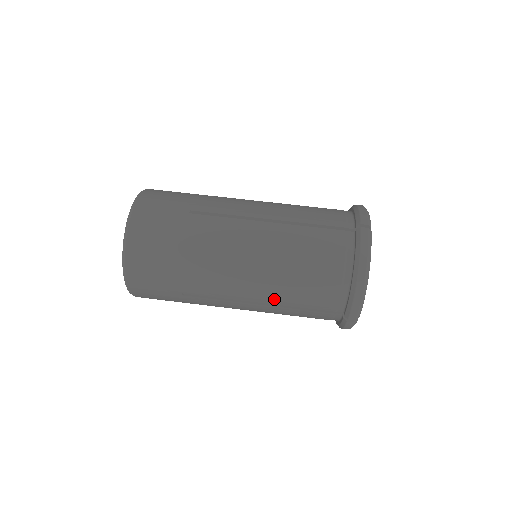
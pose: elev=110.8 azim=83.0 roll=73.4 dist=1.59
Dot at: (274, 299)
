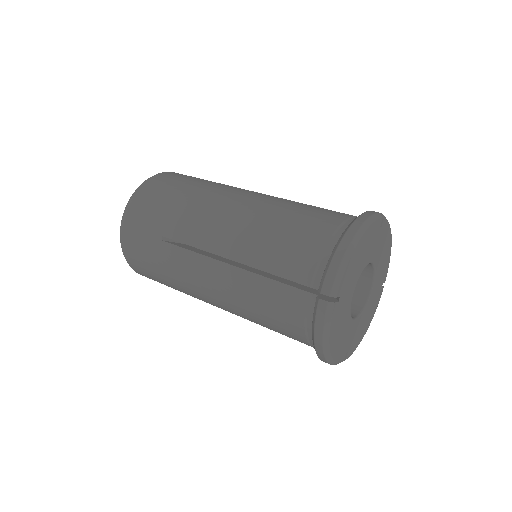
Dot at: (246, 255)
